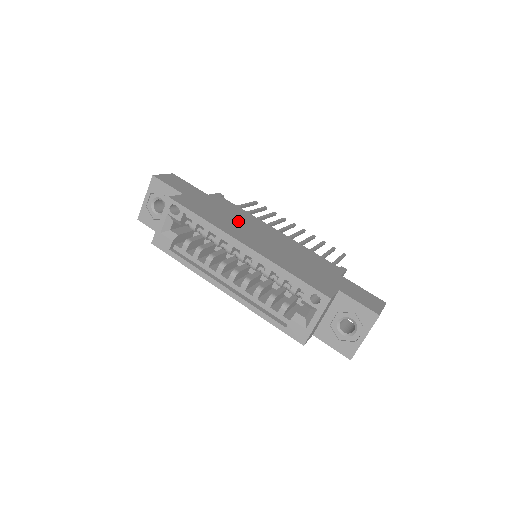
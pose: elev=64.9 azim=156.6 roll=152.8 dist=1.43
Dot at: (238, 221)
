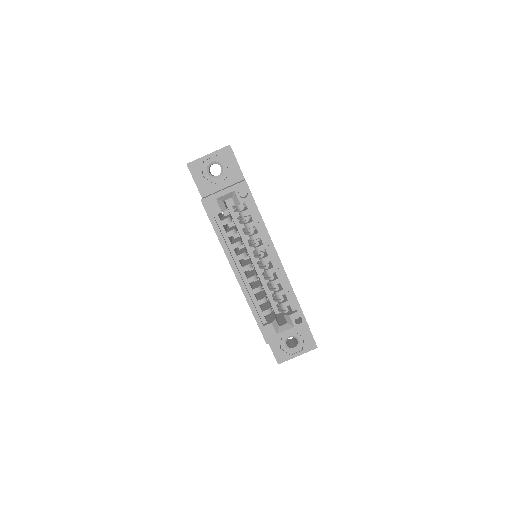
Dot at: occluded
